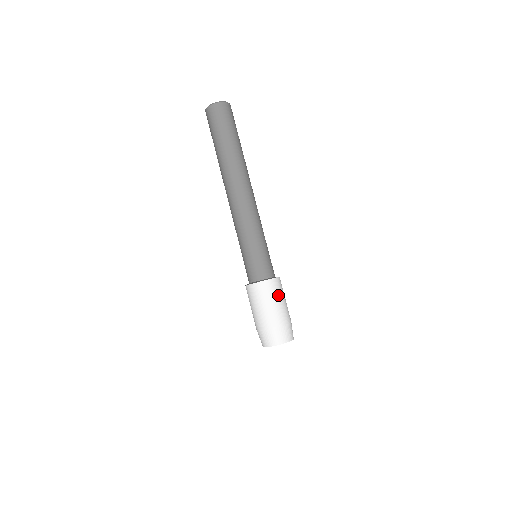
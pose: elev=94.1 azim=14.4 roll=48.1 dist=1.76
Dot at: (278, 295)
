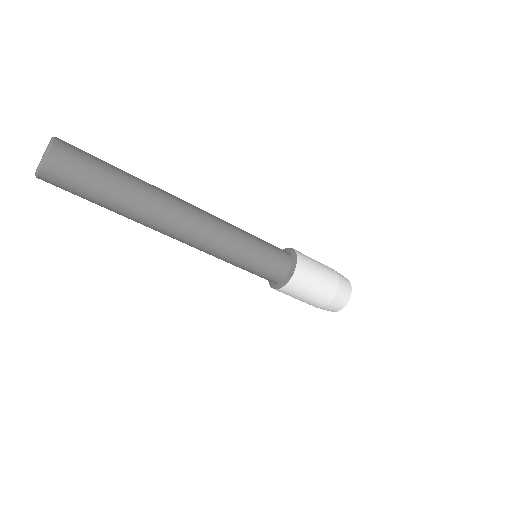
Dot at: (294, 296)
